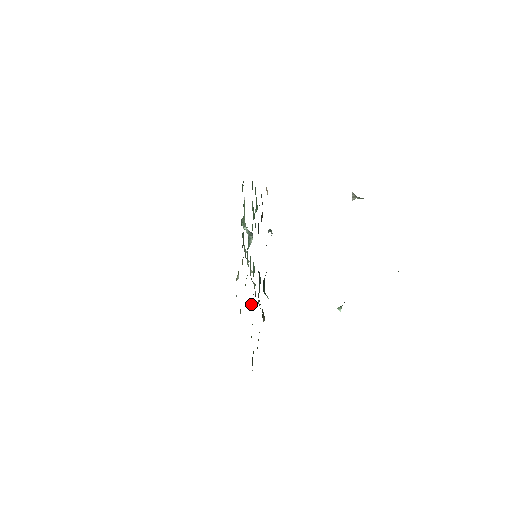
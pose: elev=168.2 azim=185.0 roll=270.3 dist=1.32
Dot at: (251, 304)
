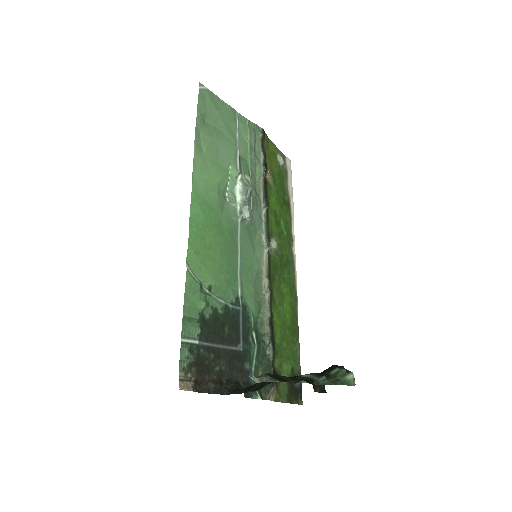
Dot at: (276, 310)
